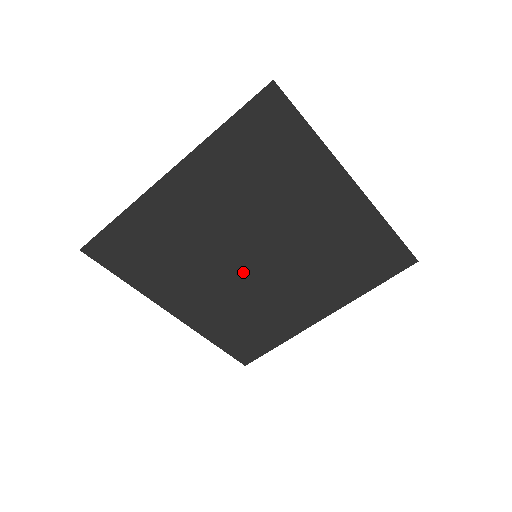
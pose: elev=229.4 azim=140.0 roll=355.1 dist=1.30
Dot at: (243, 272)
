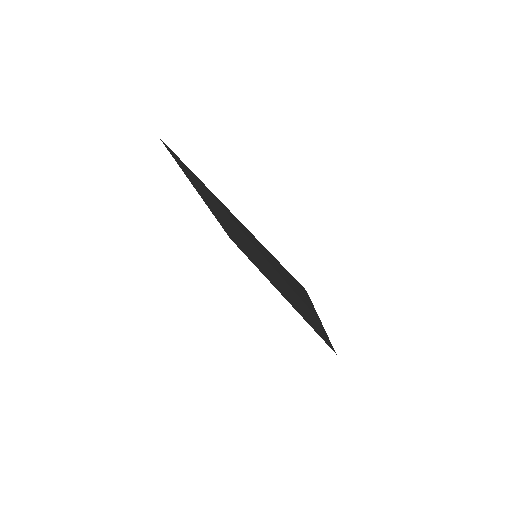
Dot at: (246, 246)
